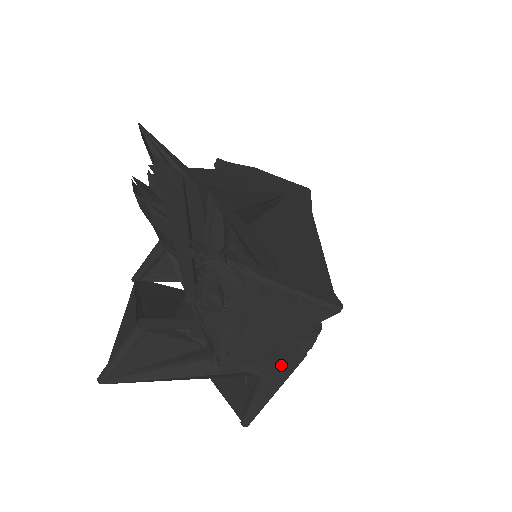
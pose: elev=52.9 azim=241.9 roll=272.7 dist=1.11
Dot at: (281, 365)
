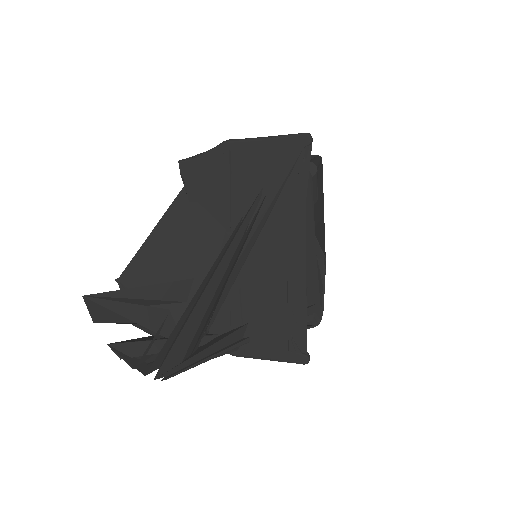
Dot at: occluded
